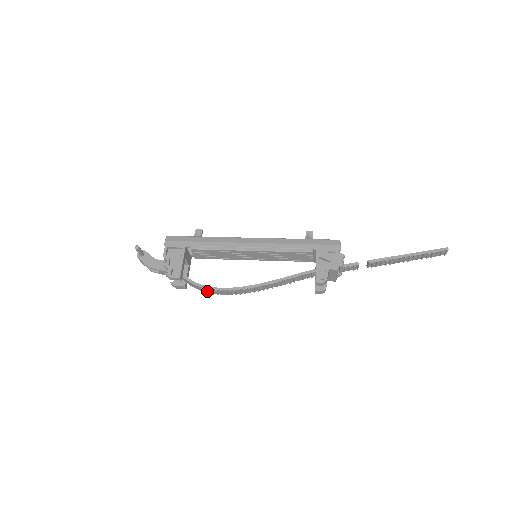
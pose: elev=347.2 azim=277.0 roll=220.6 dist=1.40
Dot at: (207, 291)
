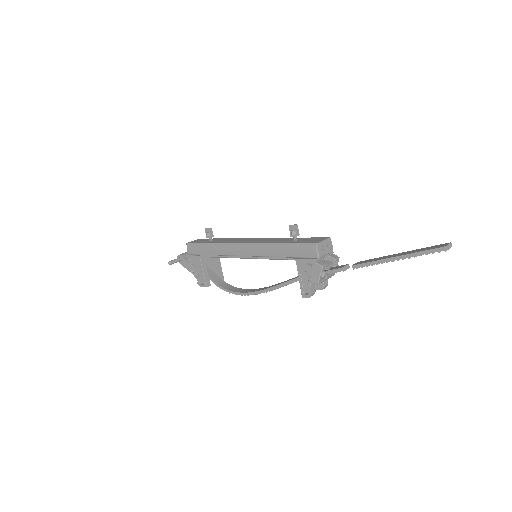
Dot at: occluded
